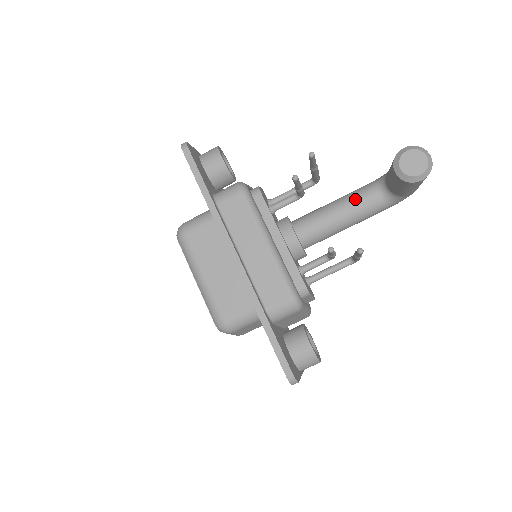
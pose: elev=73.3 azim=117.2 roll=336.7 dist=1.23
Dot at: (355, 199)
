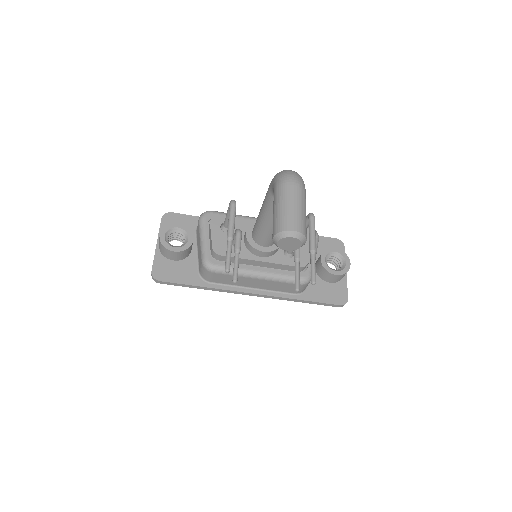
Dot at: occluded
